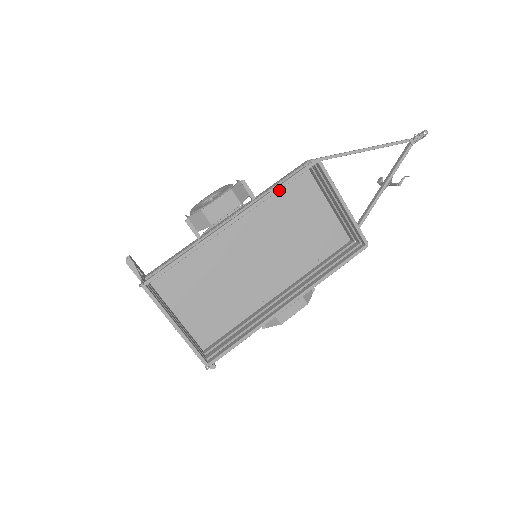
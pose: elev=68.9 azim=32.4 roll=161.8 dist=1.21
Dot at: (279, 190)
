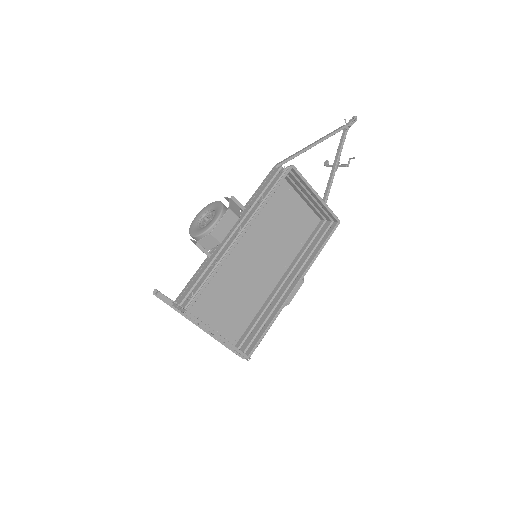
Dot at: occluded
